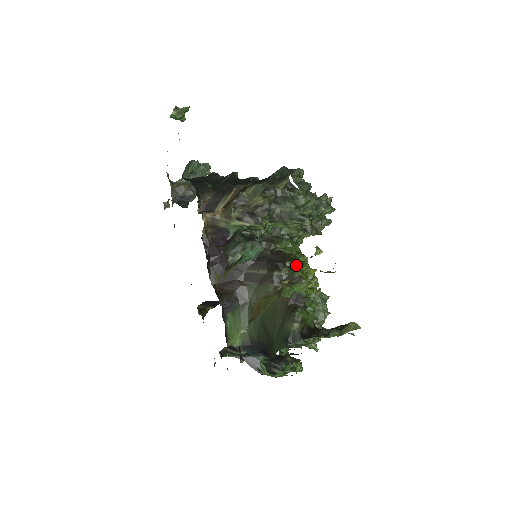
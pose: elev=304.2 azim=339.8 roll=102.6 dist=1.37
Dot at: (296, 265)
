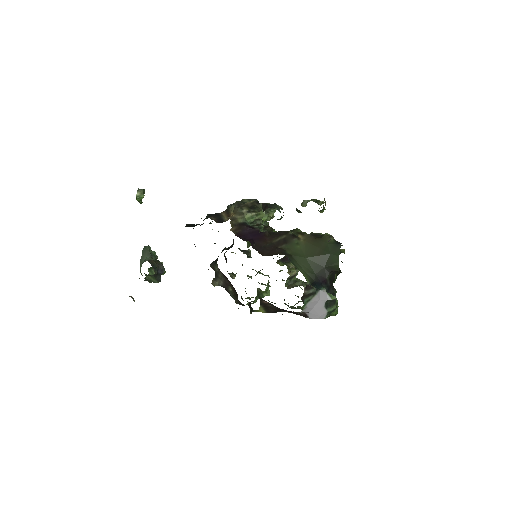
Dot at: (293, 229)
